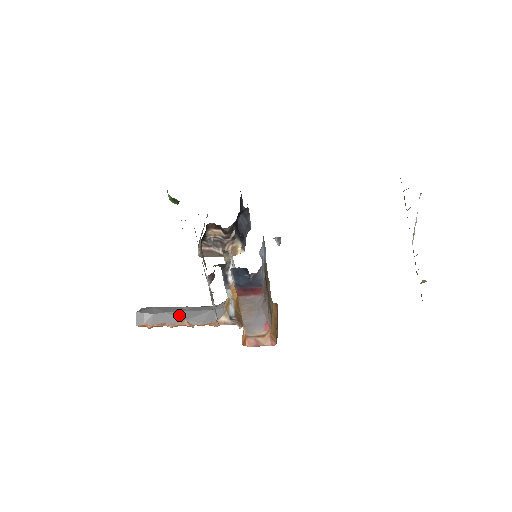
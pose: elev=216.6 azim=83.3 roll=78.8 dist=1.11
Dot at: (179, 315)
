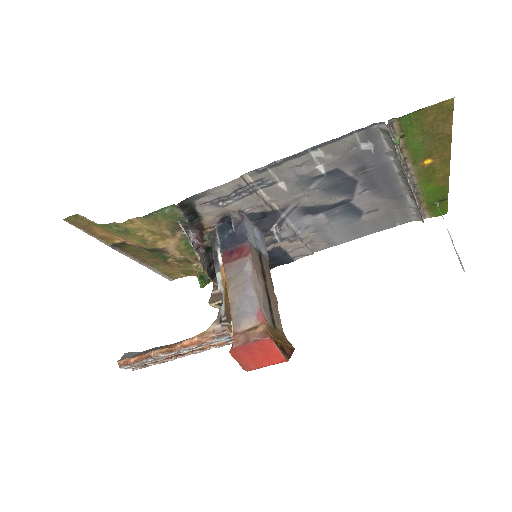
Dot at: occluded
